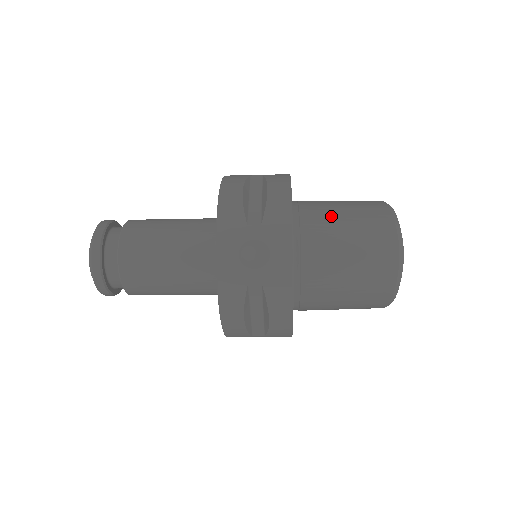
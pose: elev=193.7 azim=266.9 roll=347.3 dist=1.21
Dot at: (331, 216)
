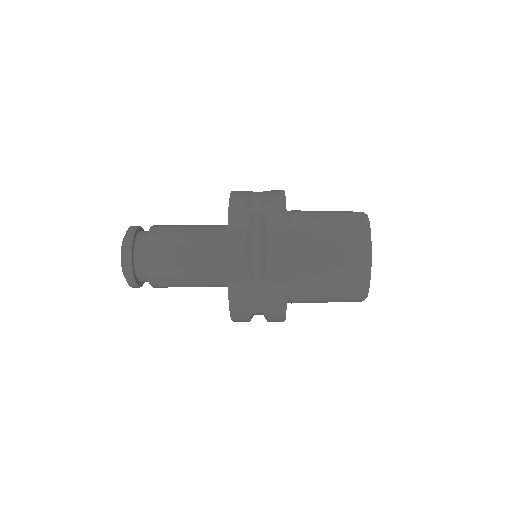
Dot at: occluded
